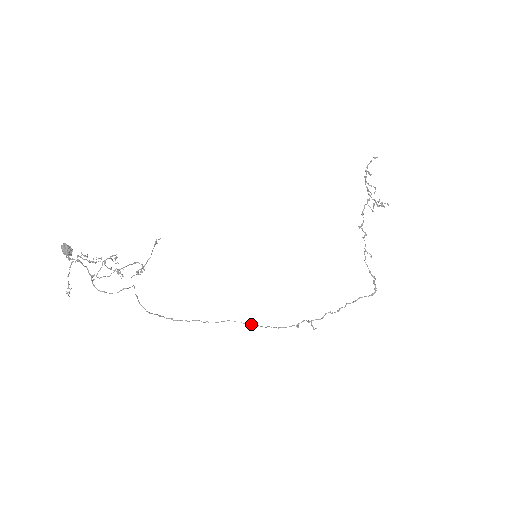
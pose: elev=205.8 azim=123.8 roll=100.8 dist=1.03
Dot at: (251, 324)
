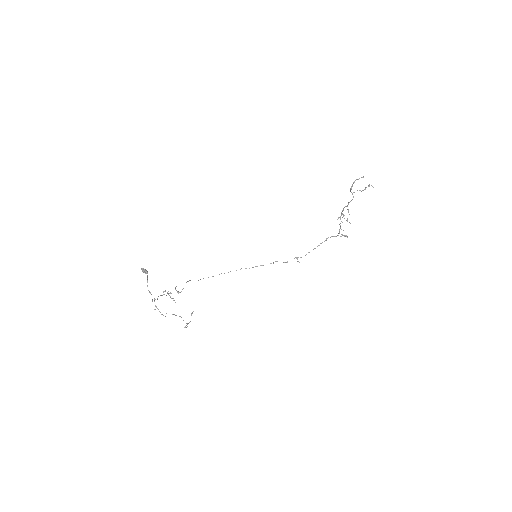
Dot at: (257, 266)
